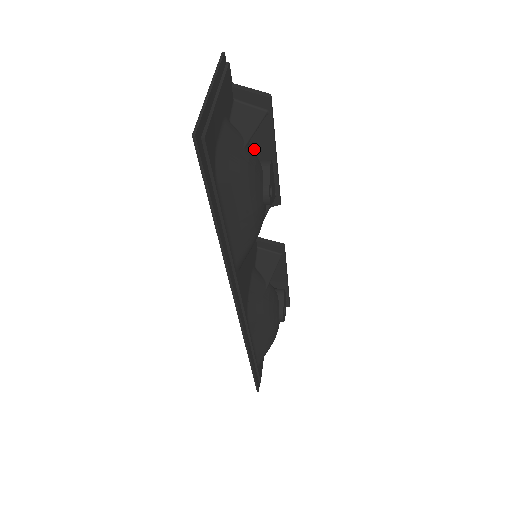
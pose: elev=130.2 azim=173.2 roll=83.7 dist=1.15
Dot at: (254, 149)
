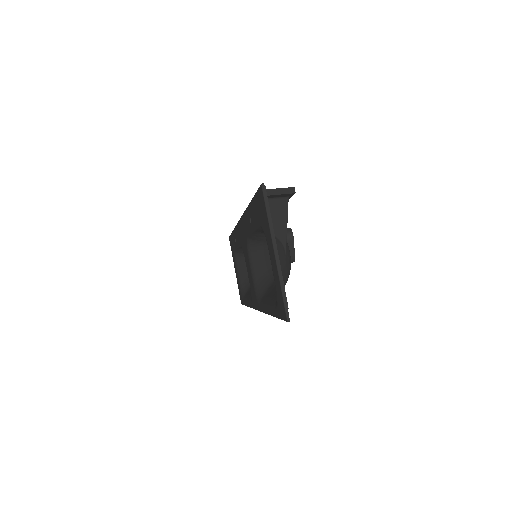
Dot at: occluded
